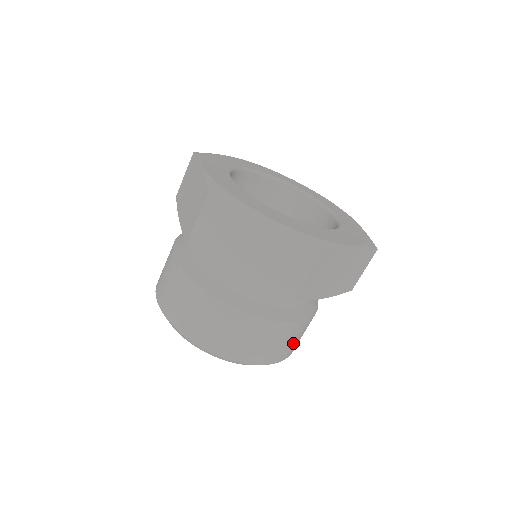
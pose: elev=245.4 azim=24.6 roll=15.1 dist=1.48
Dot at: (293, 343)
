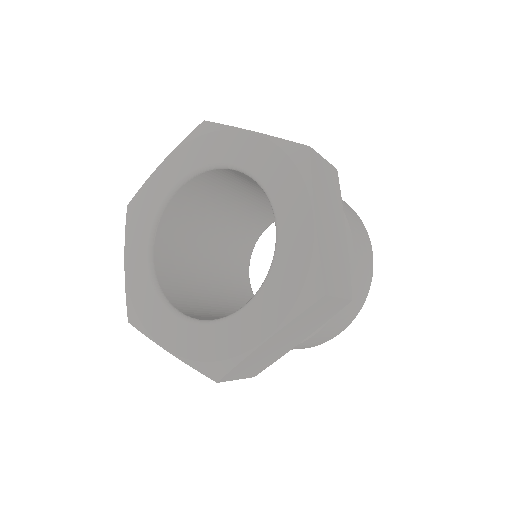
Dot at: (336, 328)
